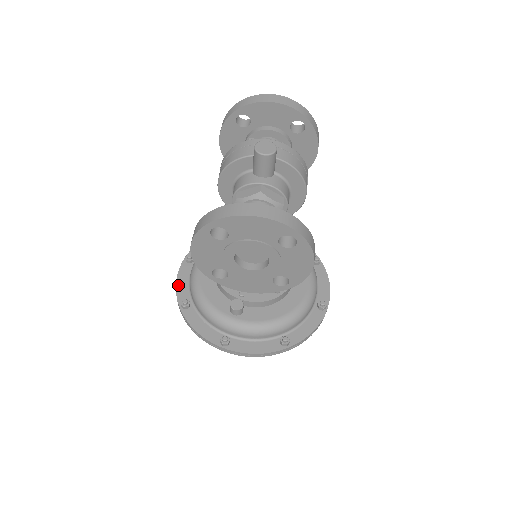
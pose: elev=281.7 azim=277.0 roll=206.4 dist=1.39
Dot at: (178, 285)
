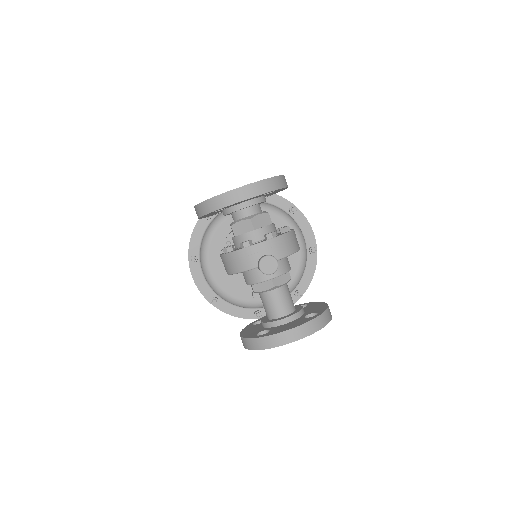
Dot at: (199, 287)
